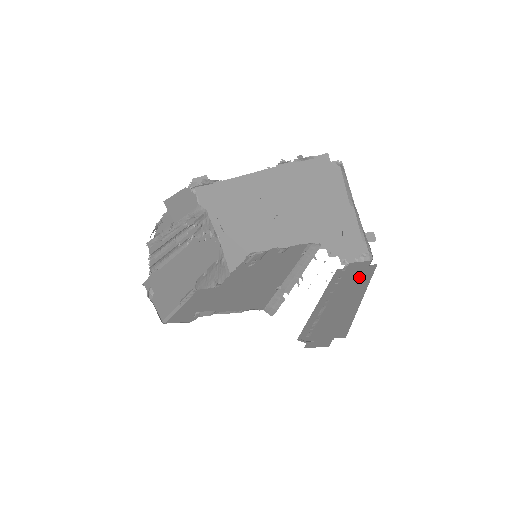
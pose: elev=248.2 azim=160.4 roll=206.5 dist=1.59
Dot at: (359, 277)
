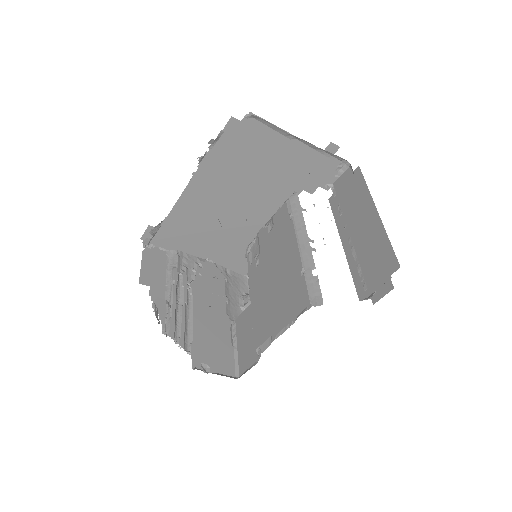
Dot at: (355, 192)
